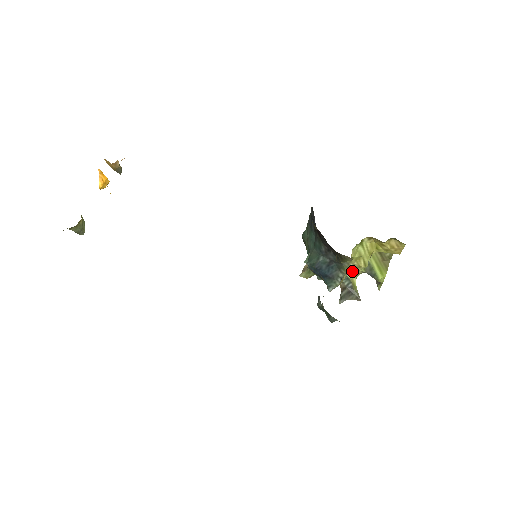
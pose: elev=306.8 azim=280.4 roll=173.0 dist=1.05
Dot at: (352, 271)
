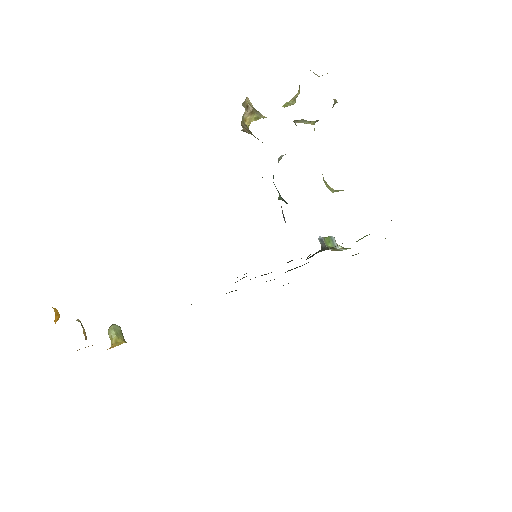
Dot at: occluded
